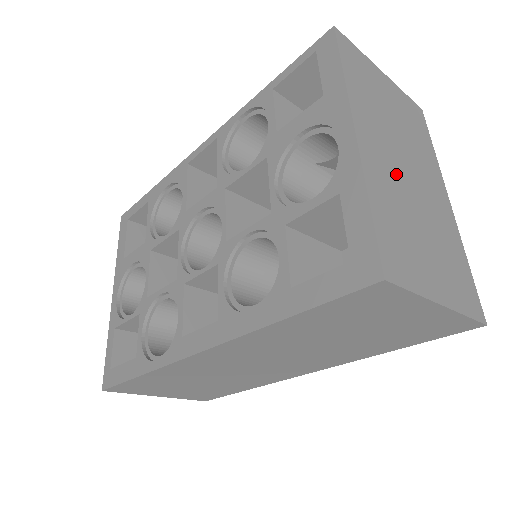
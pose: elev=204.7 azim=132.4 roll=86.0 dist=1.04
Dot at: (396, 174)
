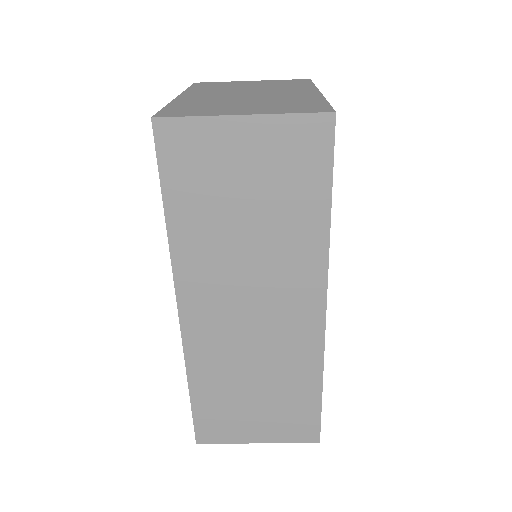
Dot at: (224, 97)
